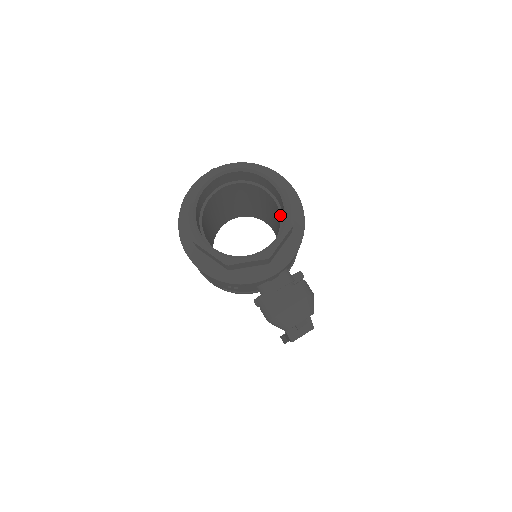
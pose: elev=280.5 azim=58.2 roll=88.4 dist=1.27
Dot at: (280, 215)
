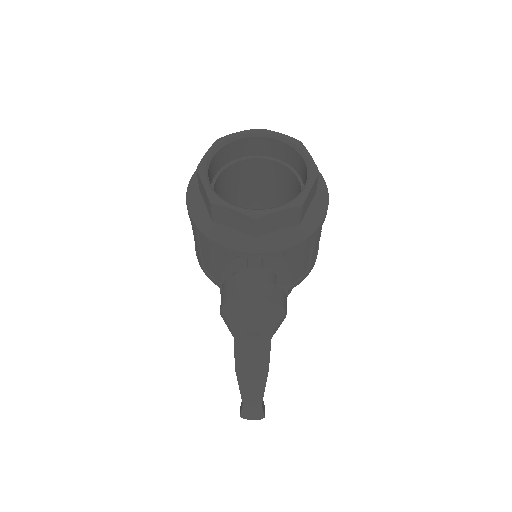
Dot at: occluded
